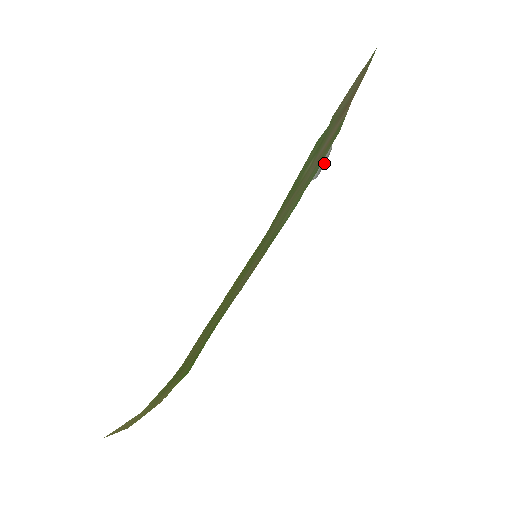
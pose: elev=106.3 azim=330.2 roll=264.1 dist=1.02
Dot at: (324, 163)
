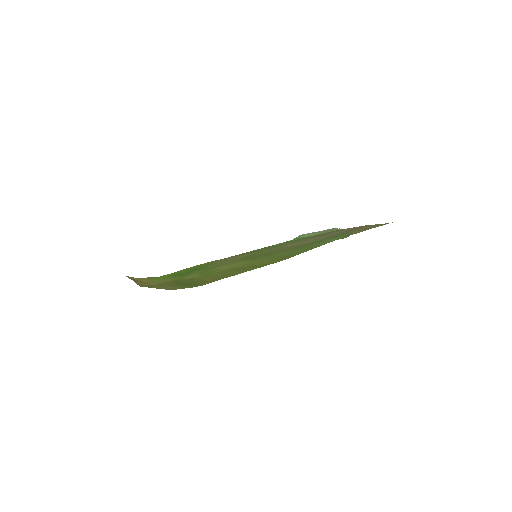
Dot at: occluded
